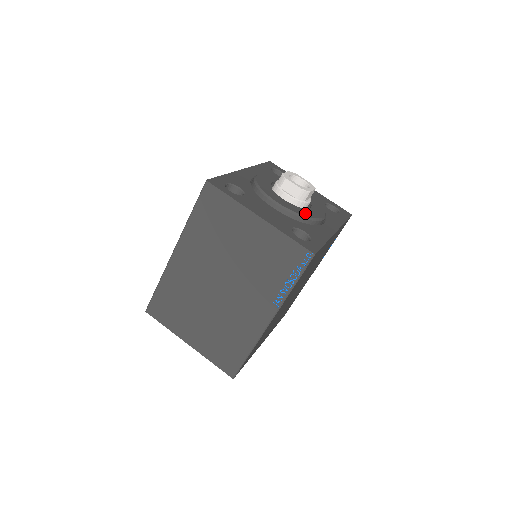
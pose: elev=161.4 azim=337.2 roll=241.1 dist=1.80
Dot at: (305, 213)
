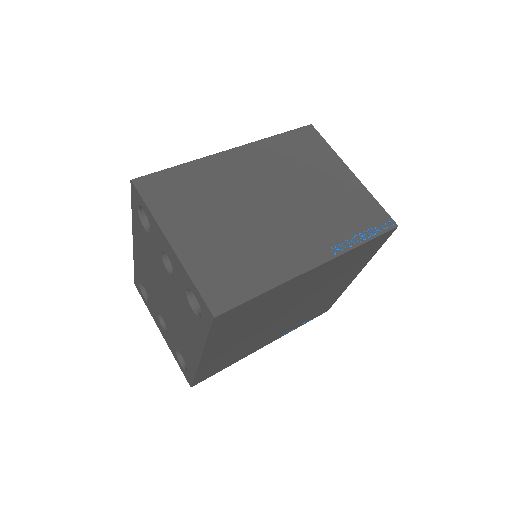
Dot at: occluded
